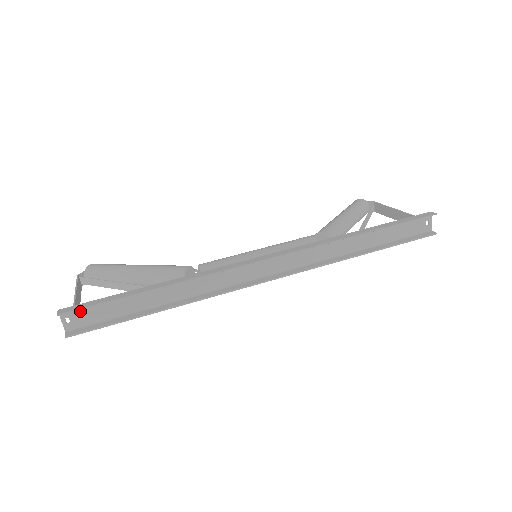
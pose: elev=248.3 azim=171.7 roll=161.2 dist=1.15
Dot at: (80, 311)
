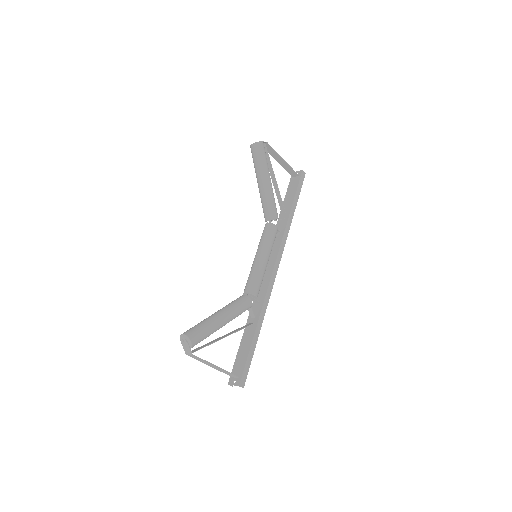
Dot at: (240, 374)
